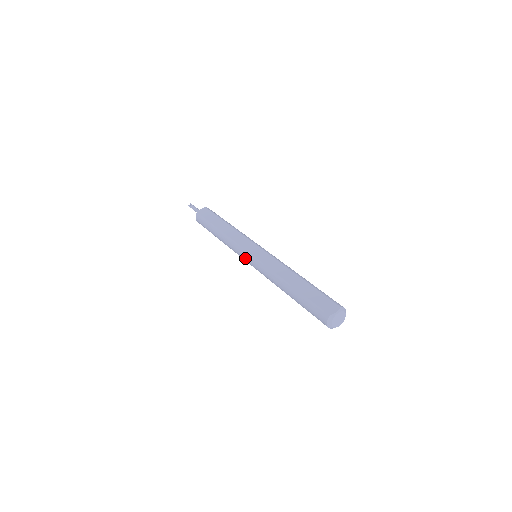
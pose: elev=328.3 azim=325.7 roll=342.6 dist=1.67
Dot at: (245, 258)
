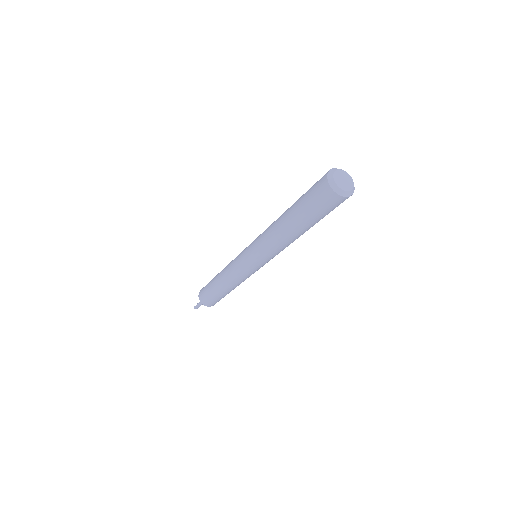
Dot at: (243, 251)
